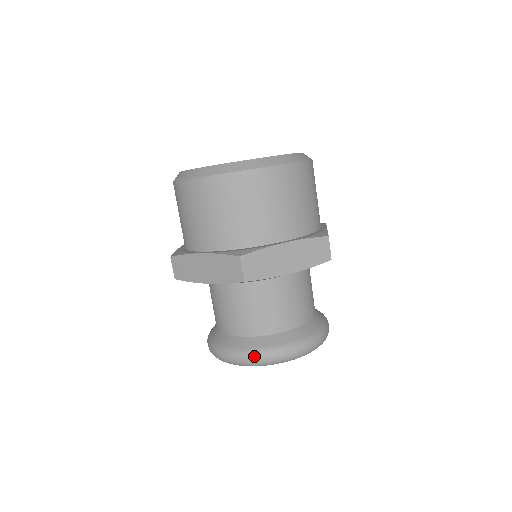
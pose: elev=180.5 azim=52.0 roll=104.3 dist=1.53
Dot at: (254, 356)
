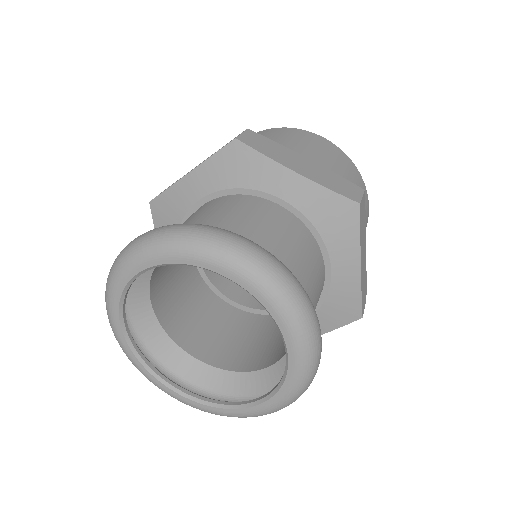
Dot at: (176, 224)
